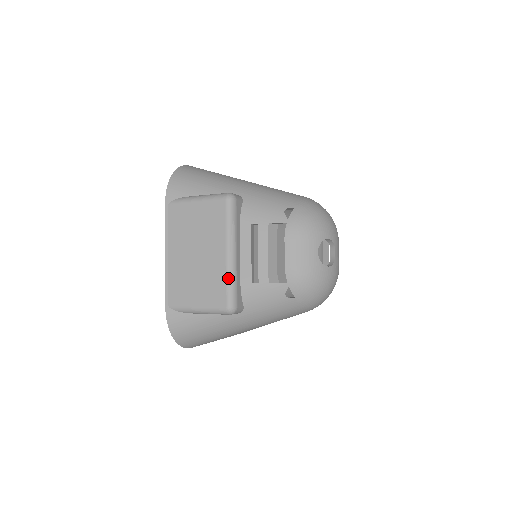
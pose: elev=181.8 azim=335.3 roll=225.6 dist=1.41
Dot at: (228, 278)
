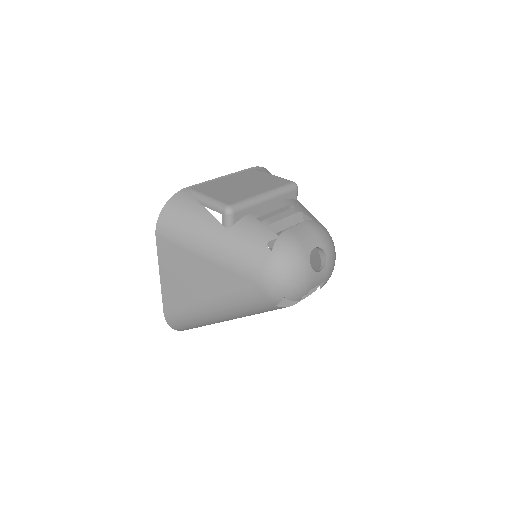
Dot at: (249, 199)
